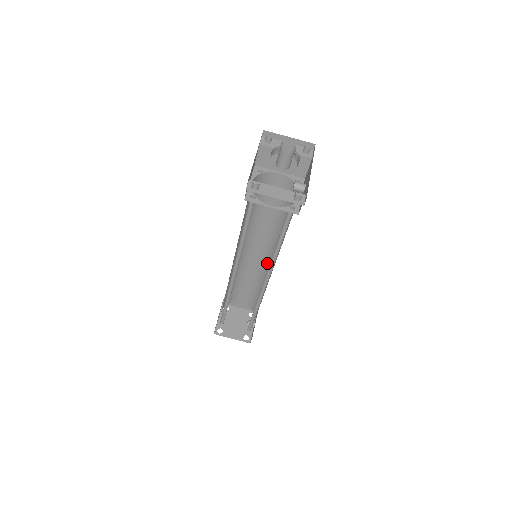
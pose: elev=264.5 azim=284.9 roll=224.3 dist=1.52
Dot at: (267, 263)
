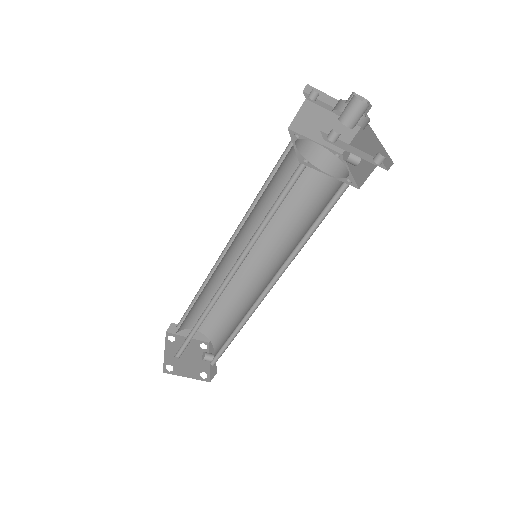
Dot at: (255, 270)
